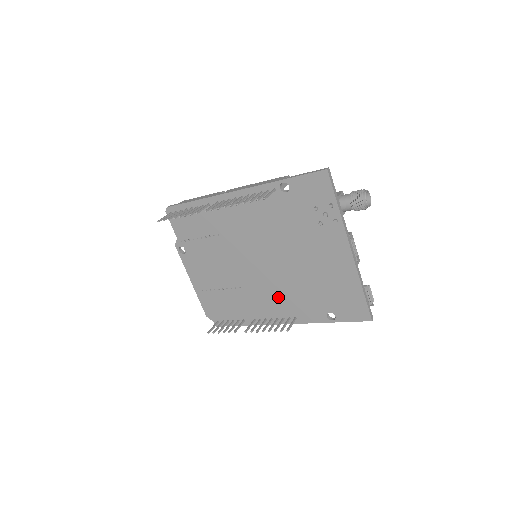
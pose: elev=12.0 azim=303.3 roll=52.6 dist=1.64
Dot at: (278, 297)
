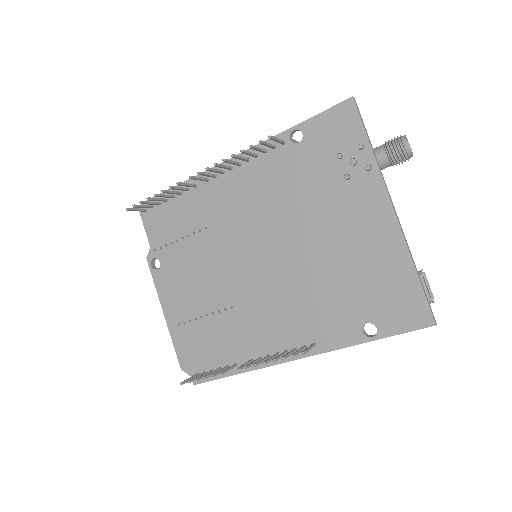
Dot at: (287, 312)
